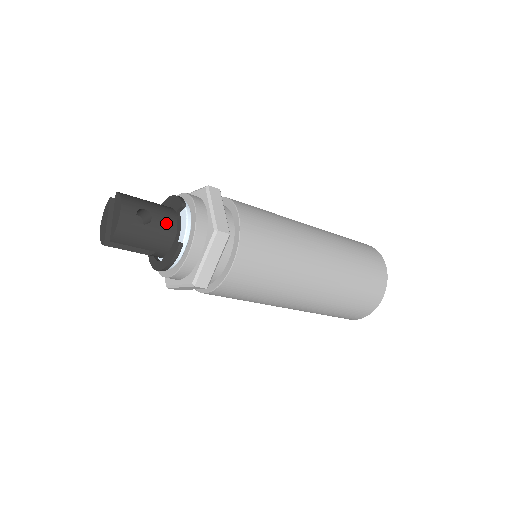
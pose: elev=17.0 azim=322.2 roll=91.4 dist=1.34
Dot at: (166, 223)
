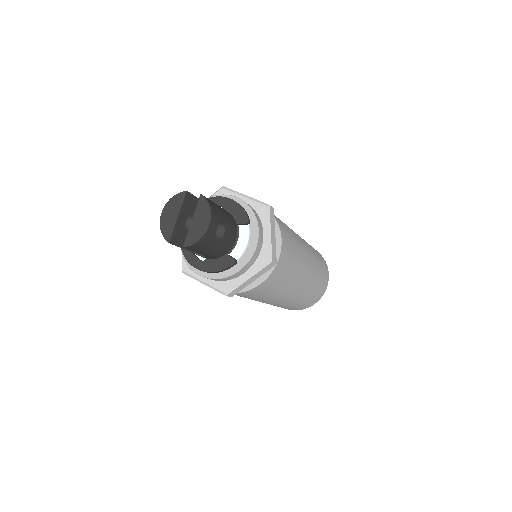
Dot at: (231, 238)
